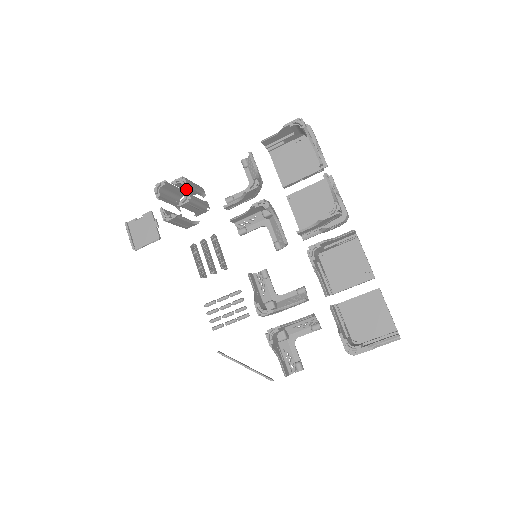
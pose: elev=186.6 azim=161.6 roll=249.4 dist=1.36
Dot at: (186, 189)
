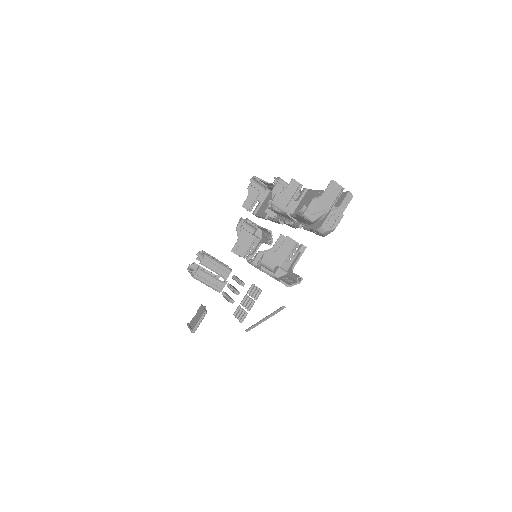
Dot at: occluded
